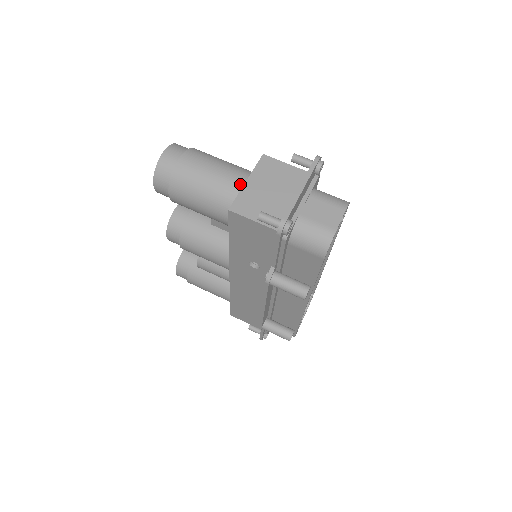
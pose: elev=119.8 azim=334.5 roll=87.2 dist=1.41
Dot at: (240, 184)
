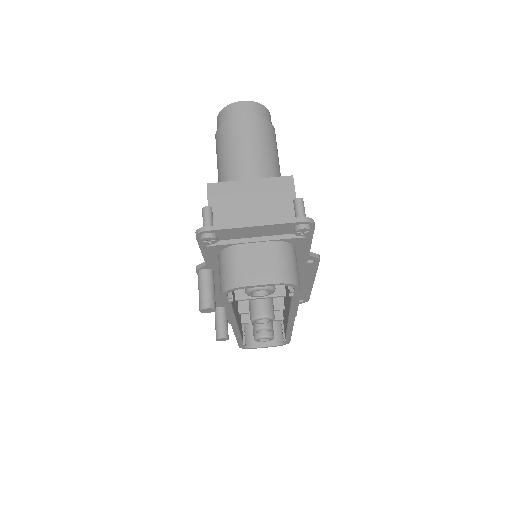
Dot at: (245, 177)
